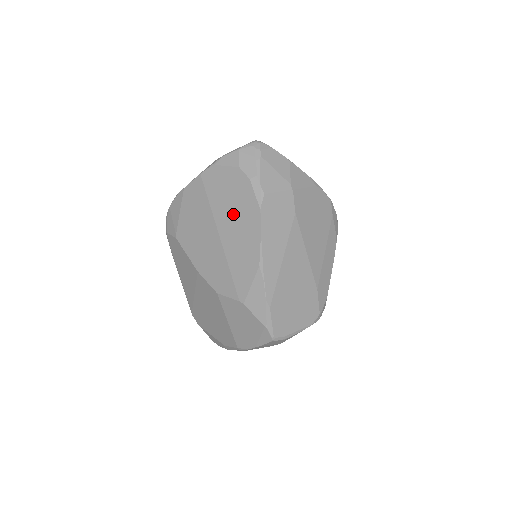
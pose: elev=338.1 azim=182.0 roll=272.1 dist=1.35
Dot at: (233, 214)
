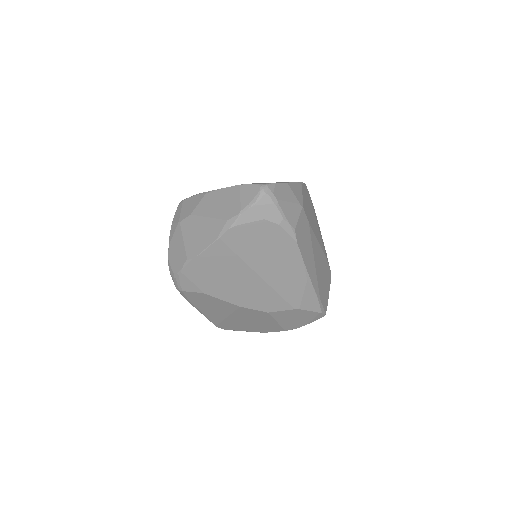
Dot at: (269, 256)
